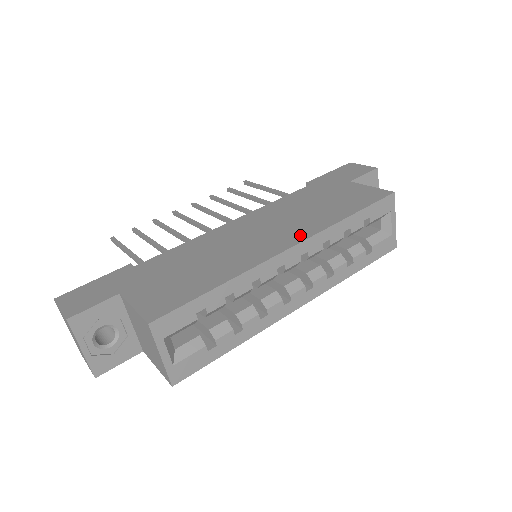
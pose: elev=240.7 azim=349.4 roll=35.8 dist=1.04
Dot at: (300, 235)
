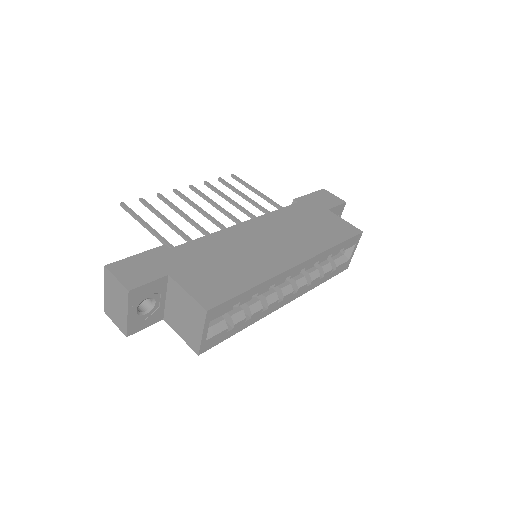
Dot at: (303, 254)
